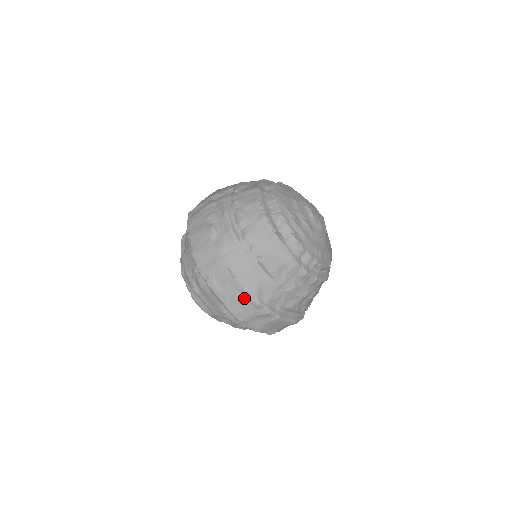
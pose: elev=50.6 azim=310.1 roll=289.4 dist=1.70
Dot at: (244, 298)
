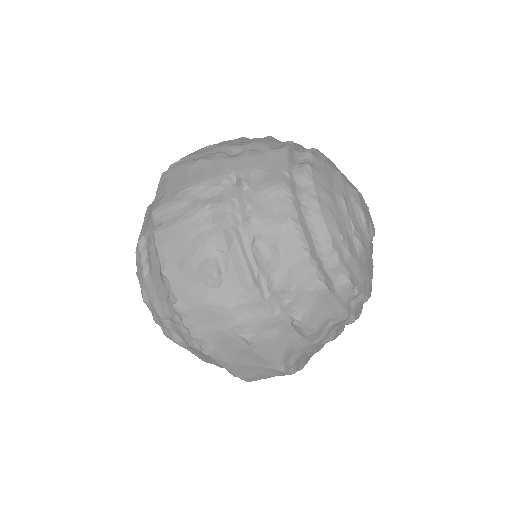
Dot at: (262, 366)
